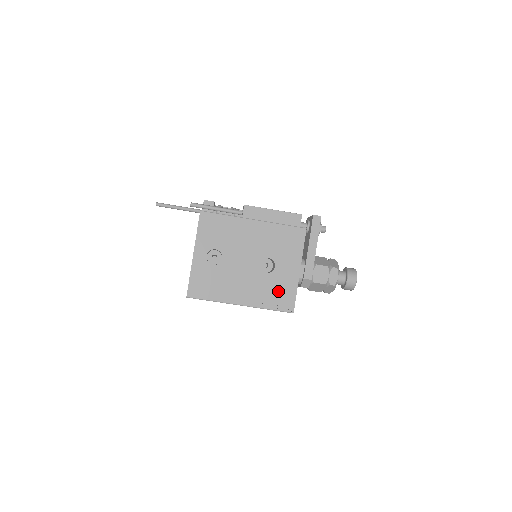
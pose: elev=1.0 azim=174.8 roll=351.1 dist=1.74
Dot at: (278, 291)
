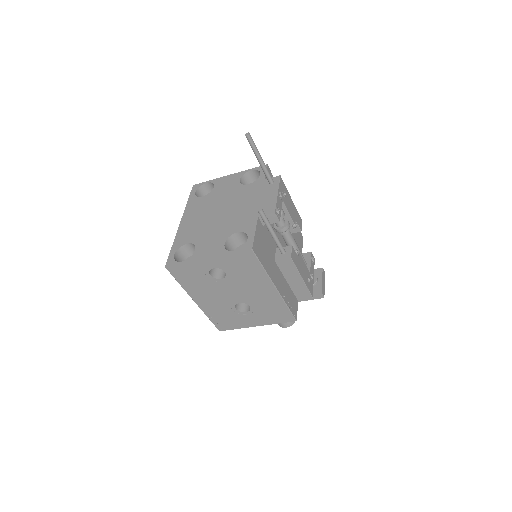
Dot at: (228, 319)
